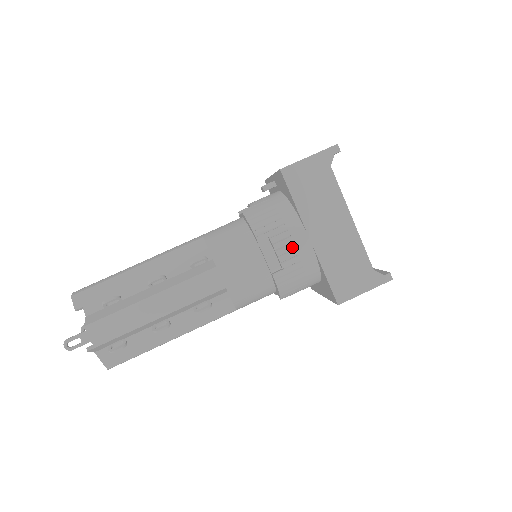
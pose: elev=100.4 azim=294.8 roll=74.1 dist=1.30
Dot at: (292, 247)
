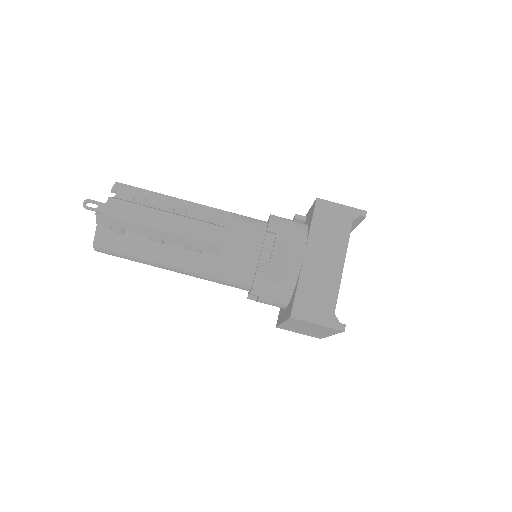
Dot at: (288, 251)
